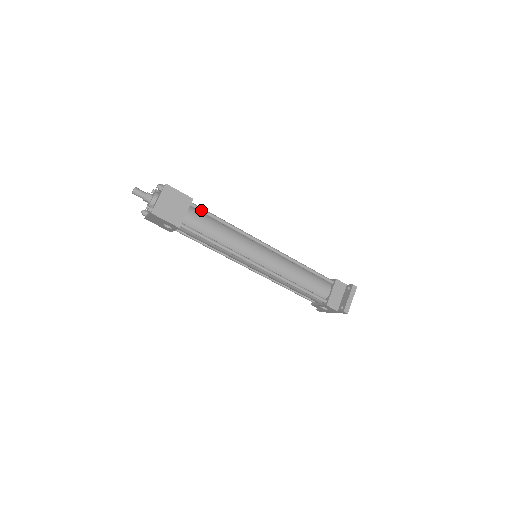
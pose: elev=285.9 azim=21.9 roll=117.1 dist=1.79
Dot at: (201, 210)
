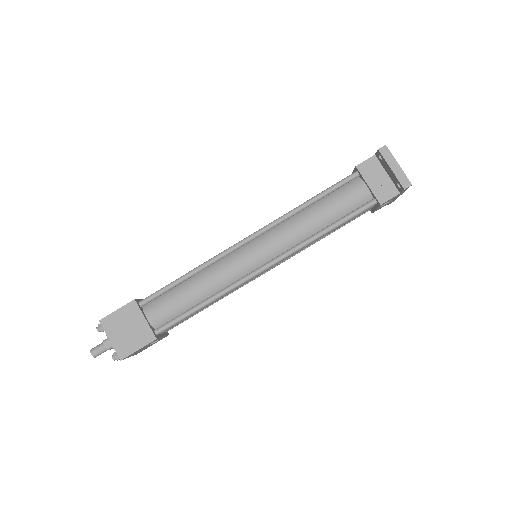
Dot at: (154, 297)
